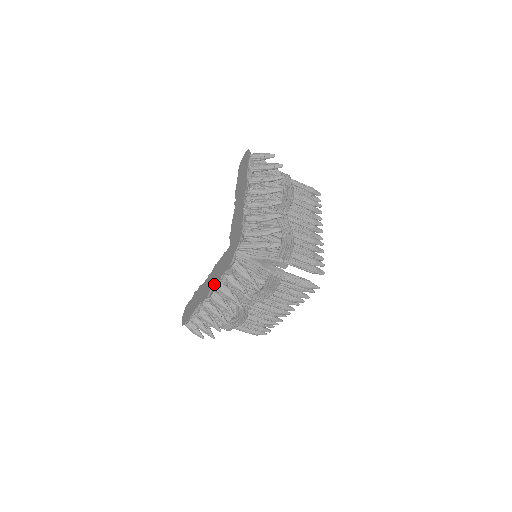
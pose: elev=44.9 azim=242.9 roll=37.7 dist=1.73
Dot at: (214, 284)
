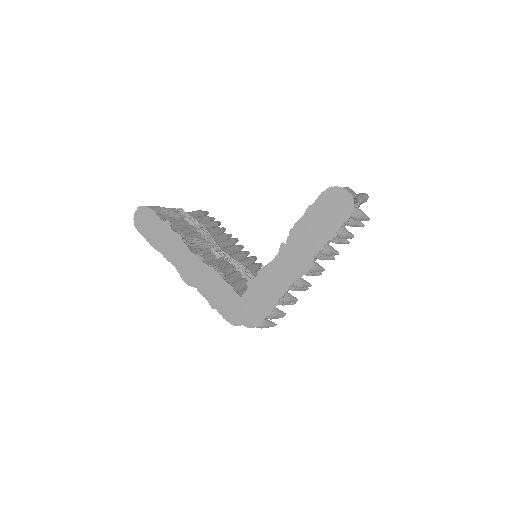
Dot at: (202, 295)
